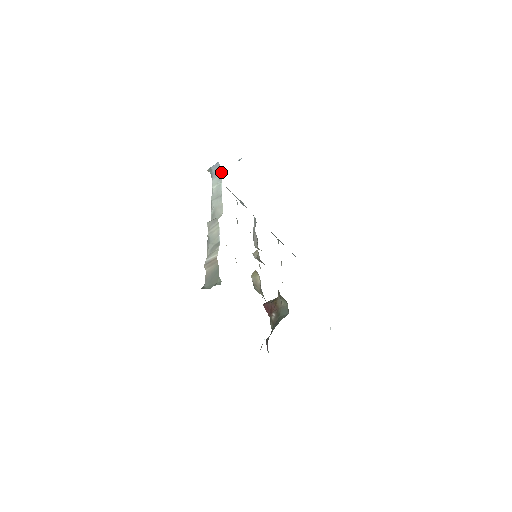
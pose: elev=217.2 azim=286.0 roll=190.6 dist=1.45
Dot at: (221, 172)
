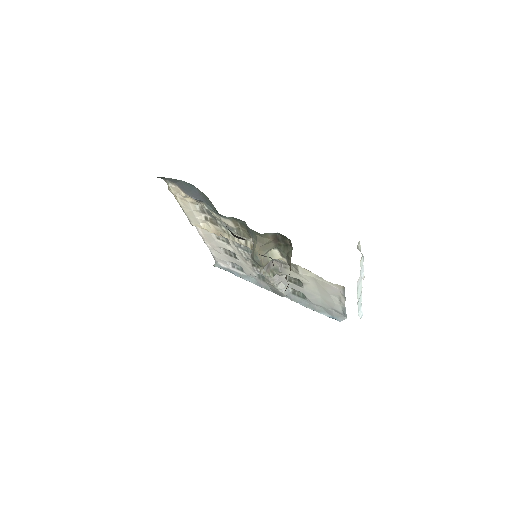
Dot at: occluded
